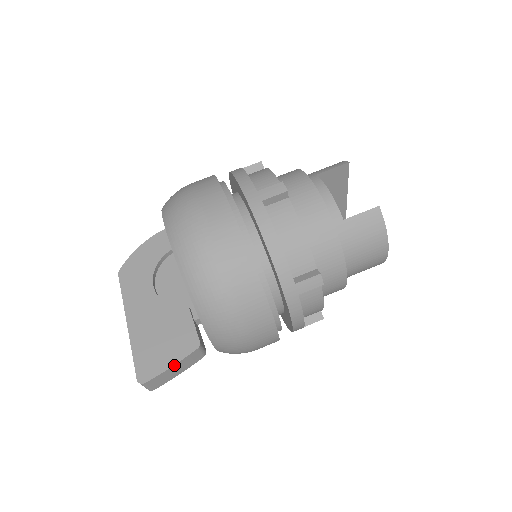
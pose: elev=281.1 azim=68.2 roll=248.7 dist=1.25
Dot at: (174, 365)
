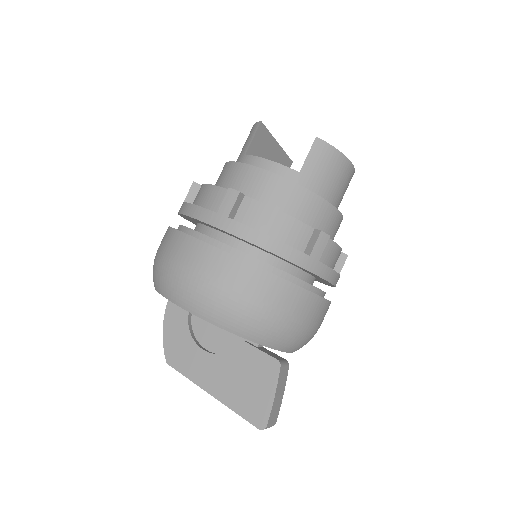
Dot at: (275, 394)
